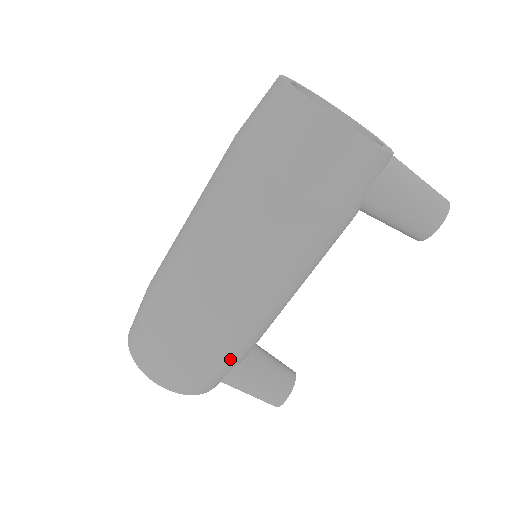
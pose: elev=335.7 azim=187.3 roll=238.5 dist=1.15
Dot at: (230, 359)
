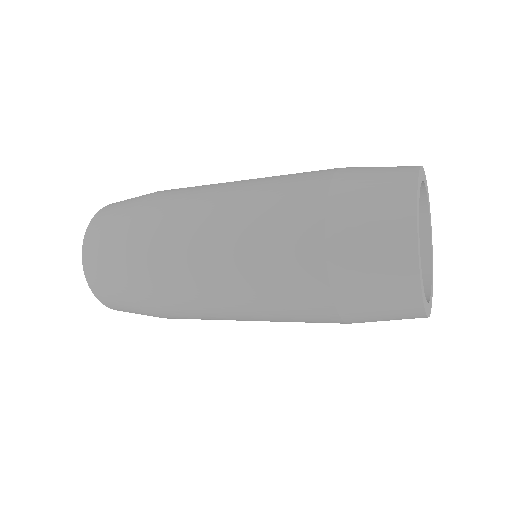
Dot at: occluded
